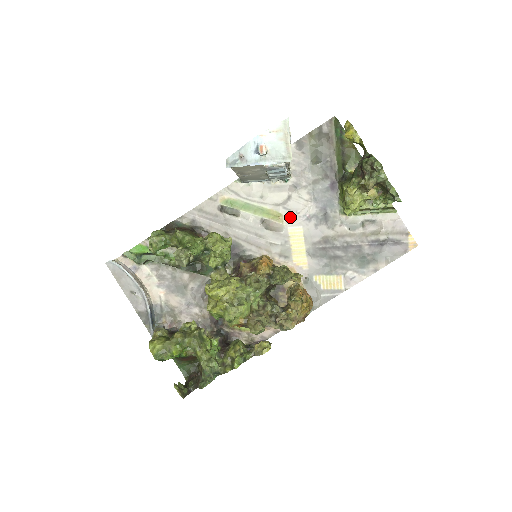
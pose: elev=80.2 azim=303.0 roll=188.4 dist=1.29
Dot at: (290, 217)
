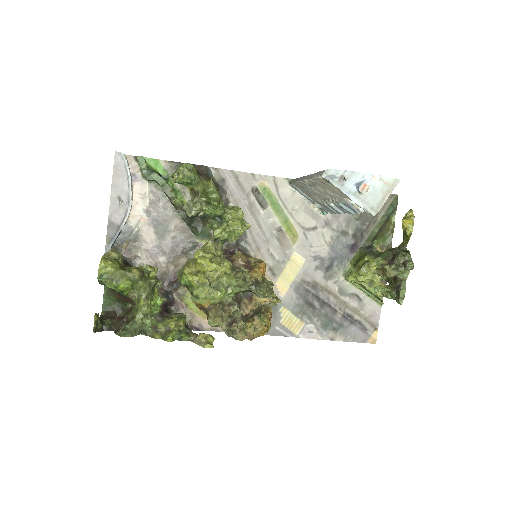
Dot at: (303, 244)
